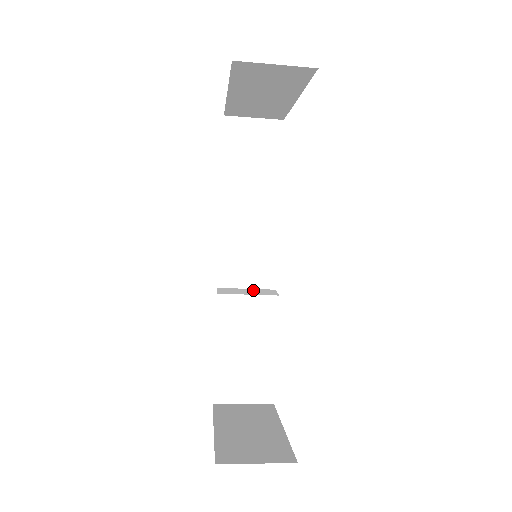
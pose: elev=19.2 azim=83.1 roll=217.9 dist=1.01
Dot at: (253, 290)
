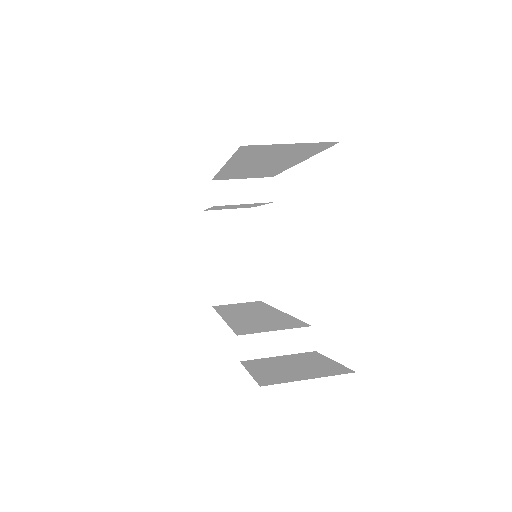
Dot at: (249, 185)
